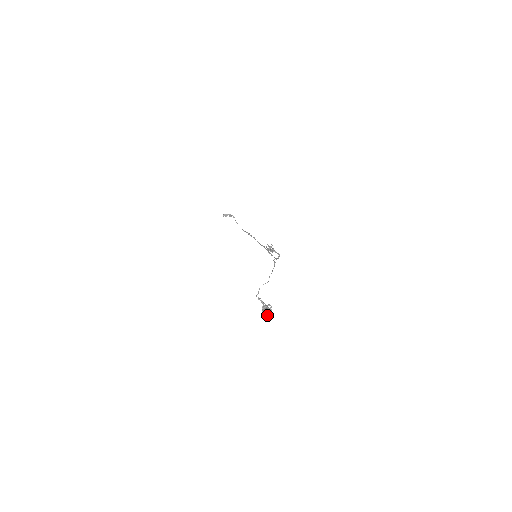
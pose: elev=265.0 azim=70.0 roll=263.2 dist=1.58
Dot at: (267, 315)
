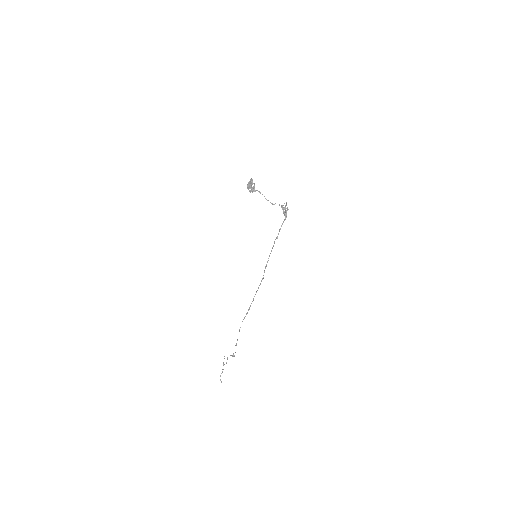
Dot at: (249, 187)
